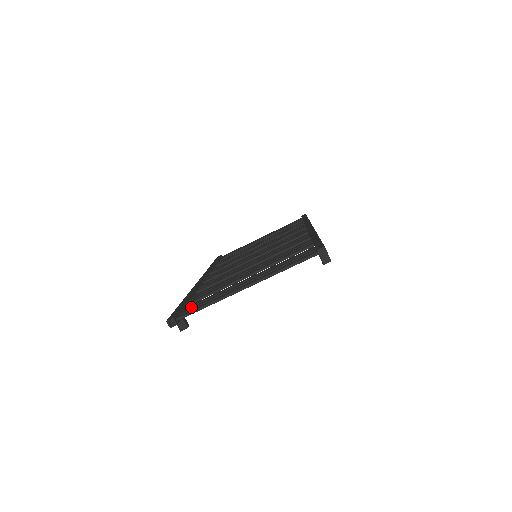
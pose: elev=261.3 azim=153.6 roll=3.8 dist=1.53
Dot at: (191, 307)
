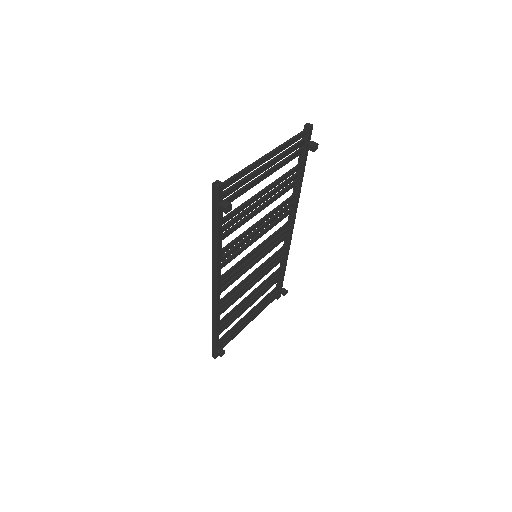
Dot at: (227, 192)
